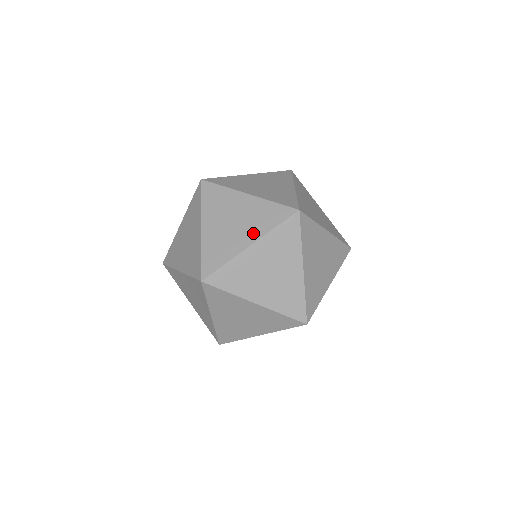
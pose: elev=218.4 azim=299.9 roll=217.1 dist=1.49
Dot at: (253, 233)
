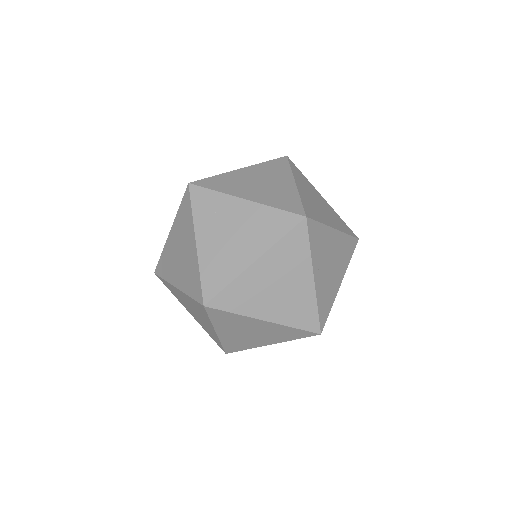
Dot at: (256, 247)
